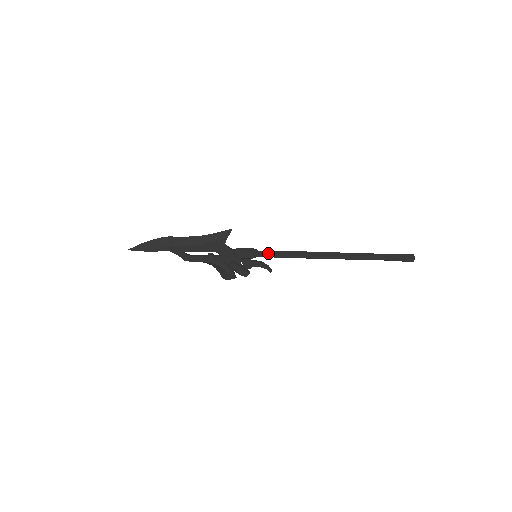
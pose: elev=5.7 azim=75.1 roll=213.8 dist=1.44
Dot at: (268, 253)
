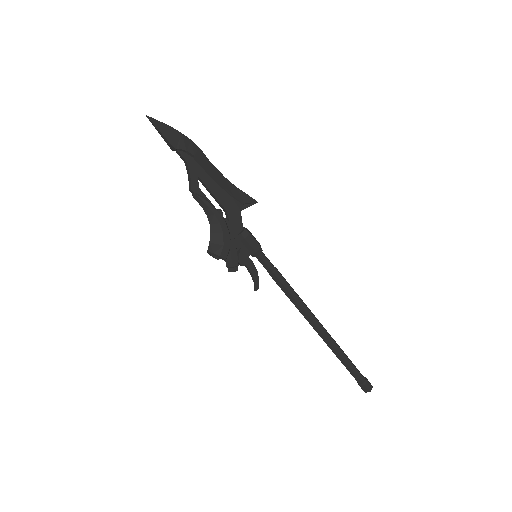
Dot at: (270, 262)
